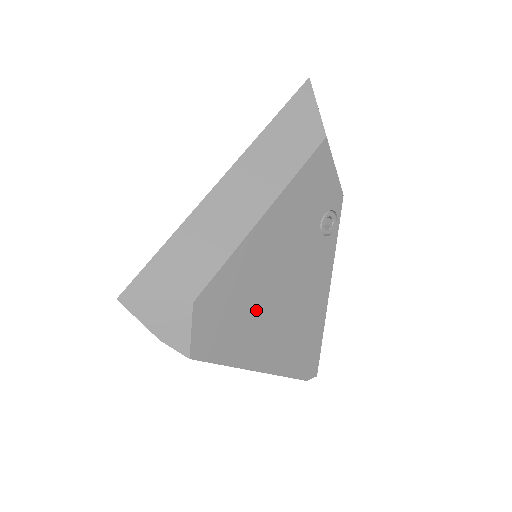
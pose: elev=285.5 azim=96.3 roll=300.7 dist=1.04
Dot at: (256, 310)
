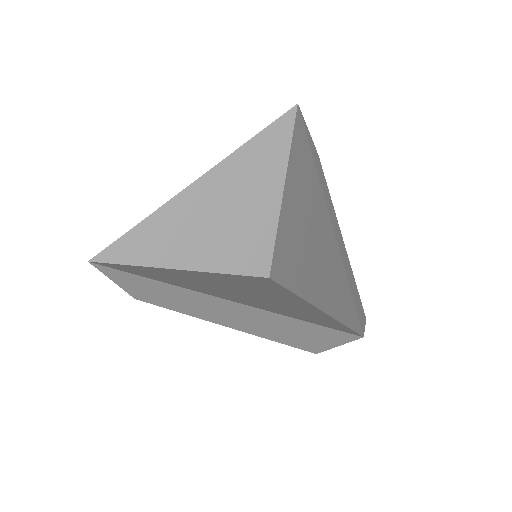
Dot at: occluded
